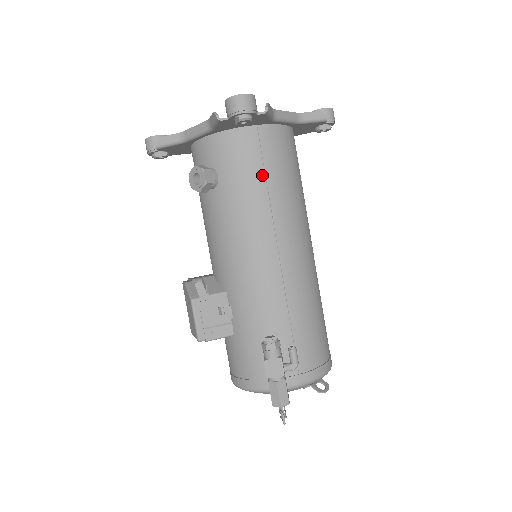
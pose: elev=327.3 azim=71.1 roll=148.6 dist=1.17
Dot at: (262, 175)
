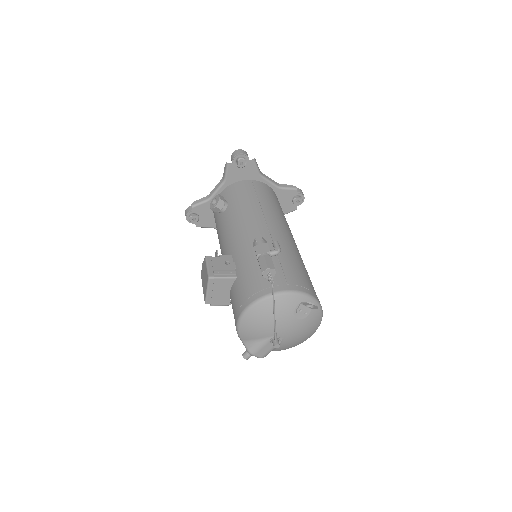
Dot at: (255, 196)
